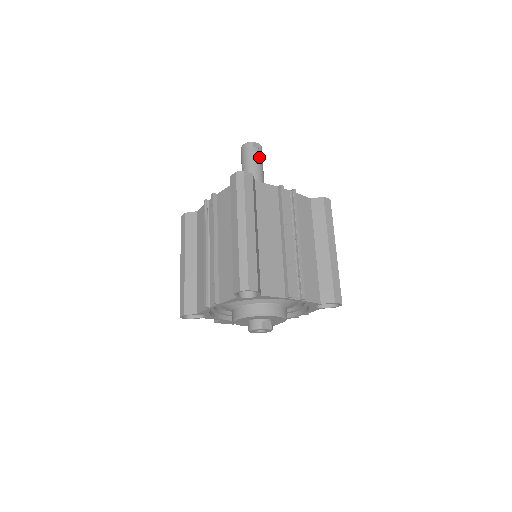
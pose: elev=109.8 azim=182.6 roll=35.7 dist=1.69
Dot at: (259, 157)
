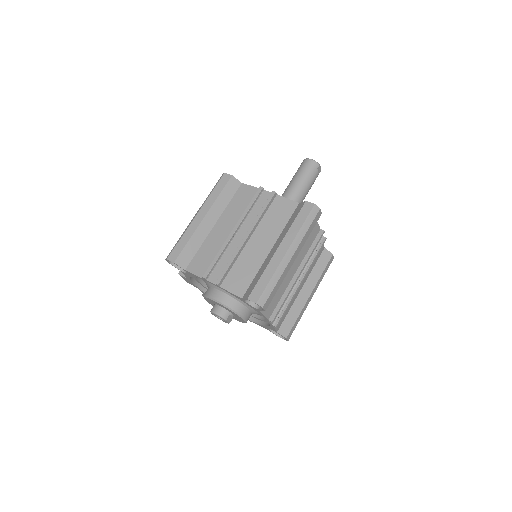
Dot at: (314, 180)
